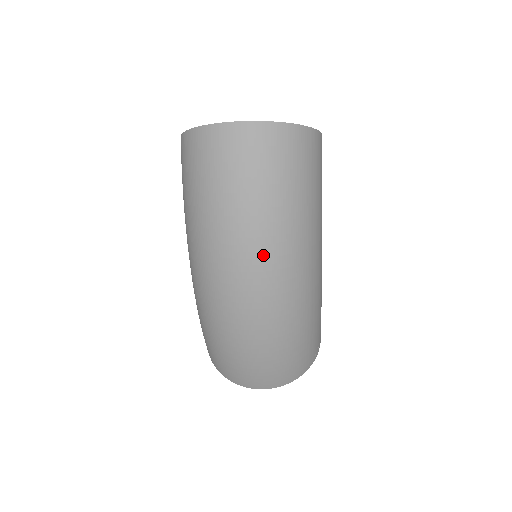
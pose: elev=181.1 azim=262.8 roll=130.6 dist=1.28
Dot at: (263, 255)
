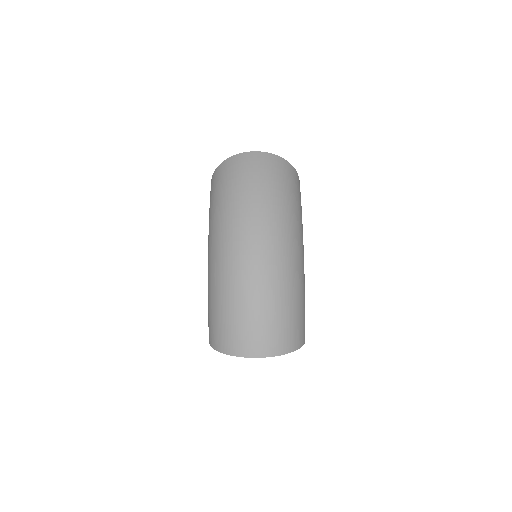
Dot at: (267, 220)
